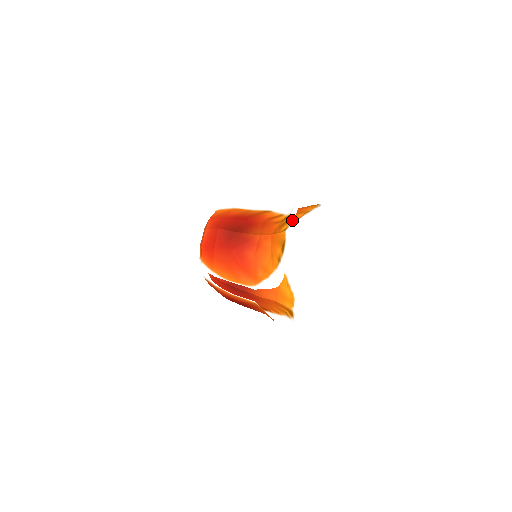
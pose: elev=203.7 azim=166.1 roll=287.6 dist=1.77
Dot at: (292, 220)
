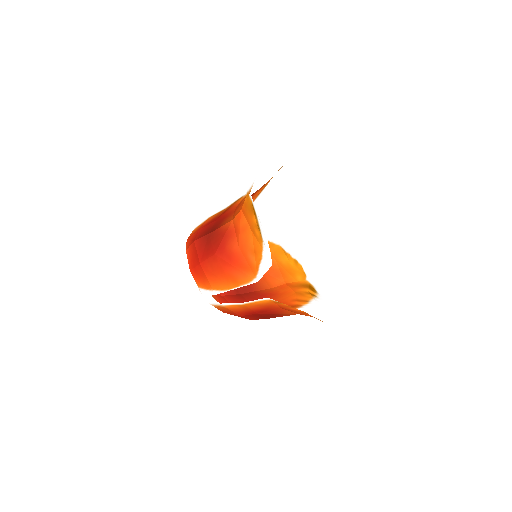
Dot at: occluded
